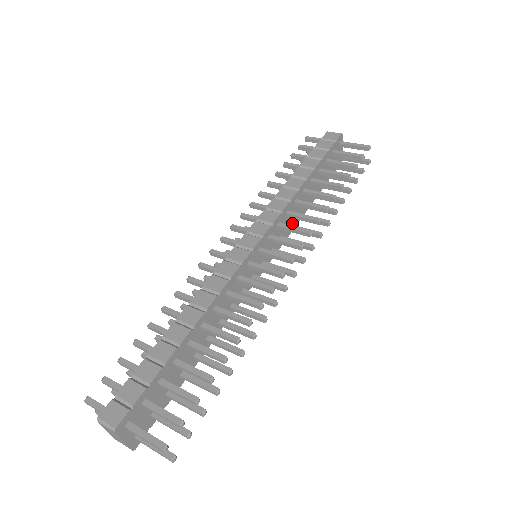
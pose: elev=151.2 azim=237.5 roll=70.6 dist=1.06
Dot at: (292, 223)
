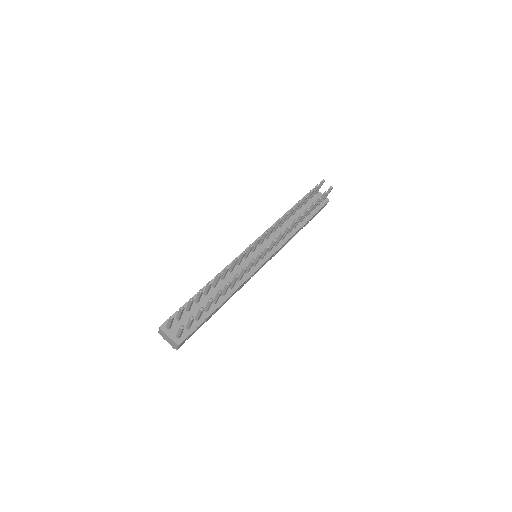
Dot at: (284, 237)
